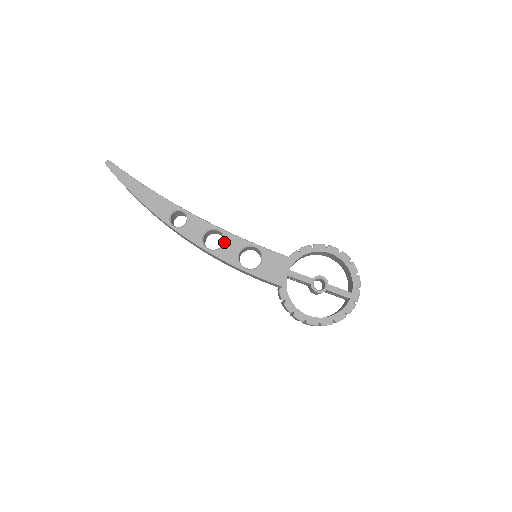
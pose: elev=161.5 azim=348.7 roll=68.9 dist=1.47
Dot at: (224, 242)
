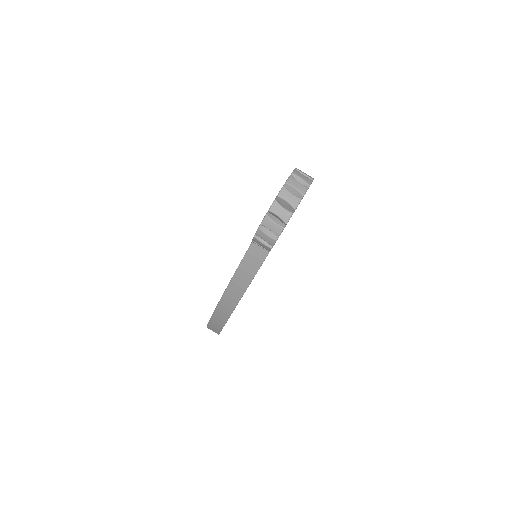
Dot at: occluded
